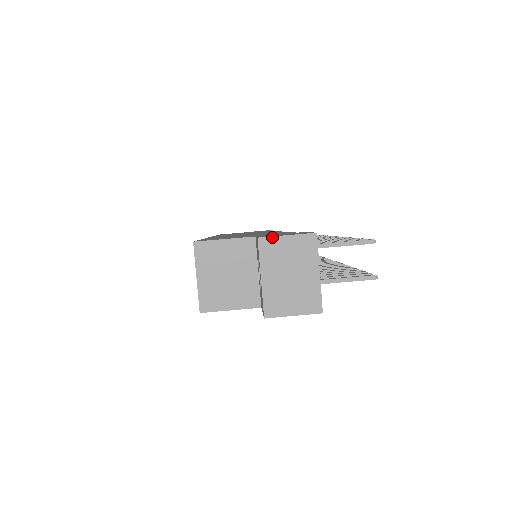
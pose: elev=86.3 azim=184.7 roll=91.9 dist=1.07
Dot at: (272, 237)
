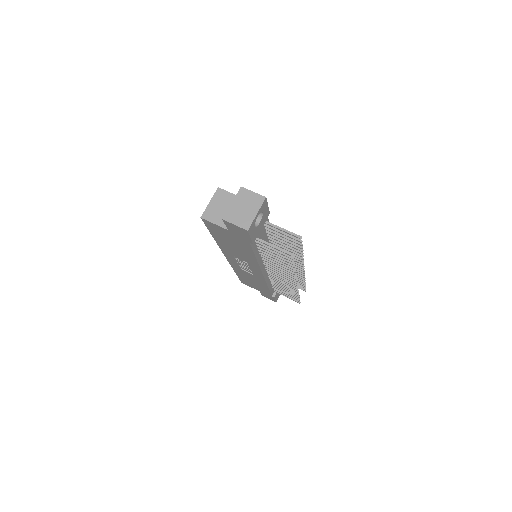
Dot at: (247, 189)
